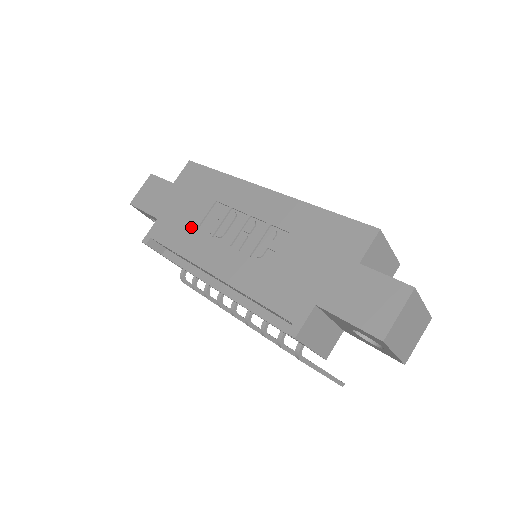
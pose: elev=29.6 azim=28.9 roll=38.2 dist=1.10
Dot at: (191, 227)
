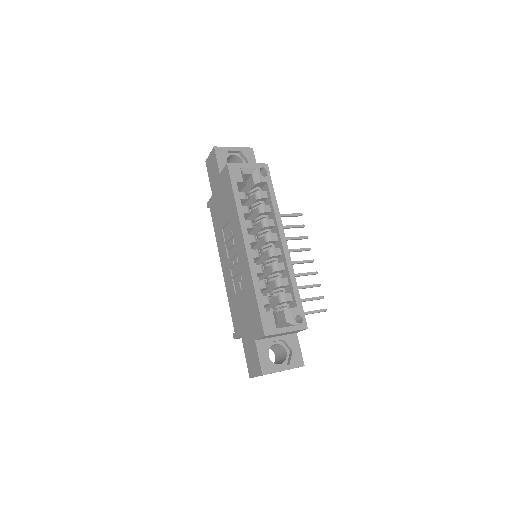
Dot at: (220, 224)
